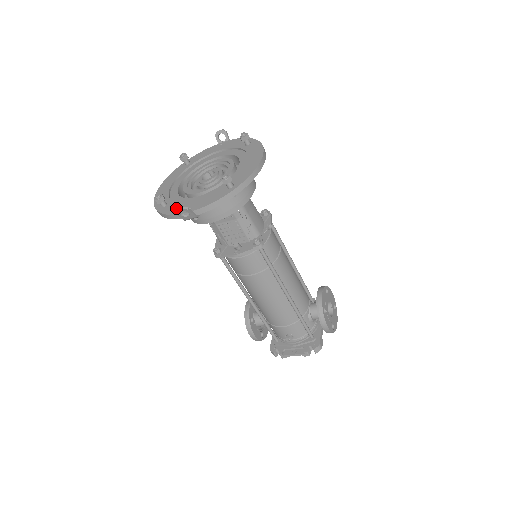
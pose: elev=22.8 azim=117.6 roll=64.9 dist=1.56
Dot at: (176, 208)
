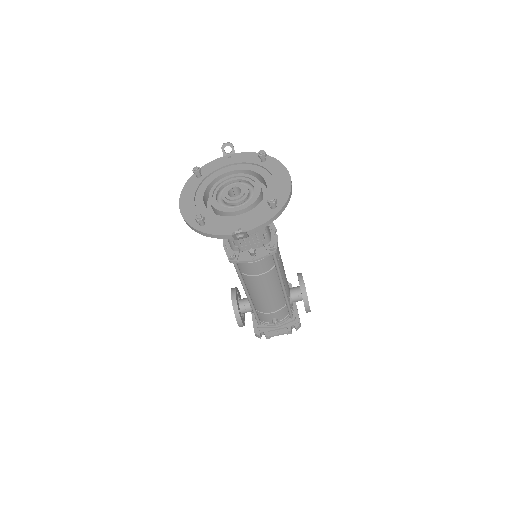
Dot at: occluded
